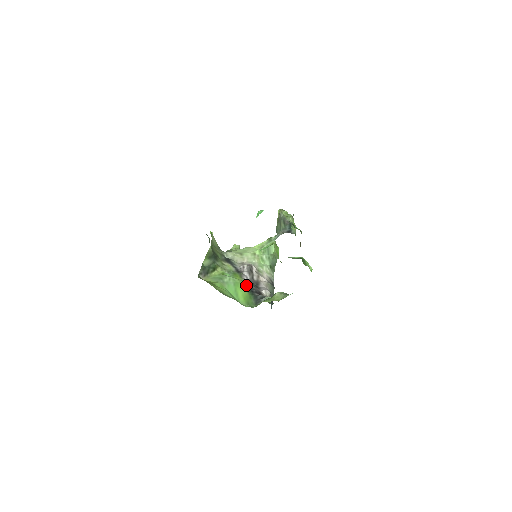
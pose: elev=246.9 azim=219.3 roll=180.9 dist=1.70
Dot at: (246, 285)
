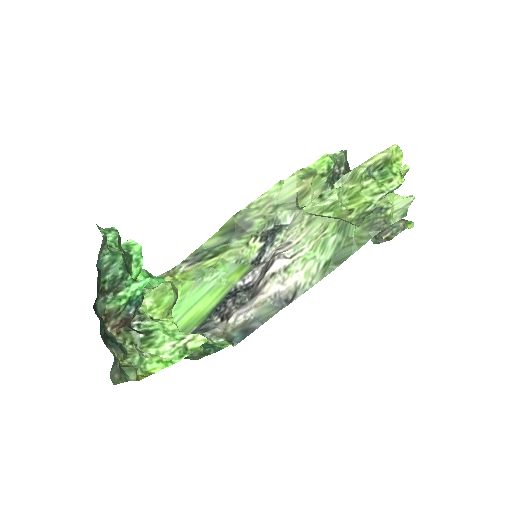
Dot at: (226, 295)
